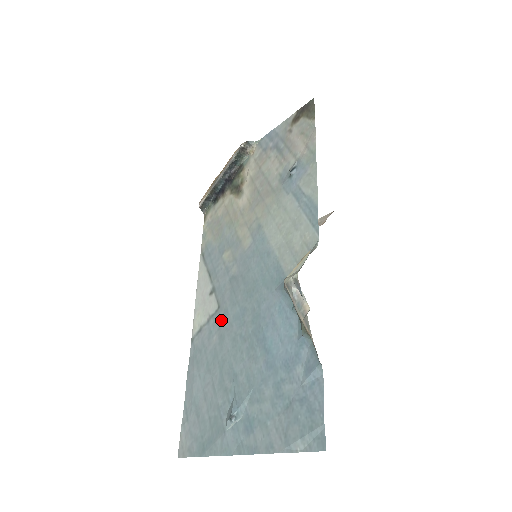
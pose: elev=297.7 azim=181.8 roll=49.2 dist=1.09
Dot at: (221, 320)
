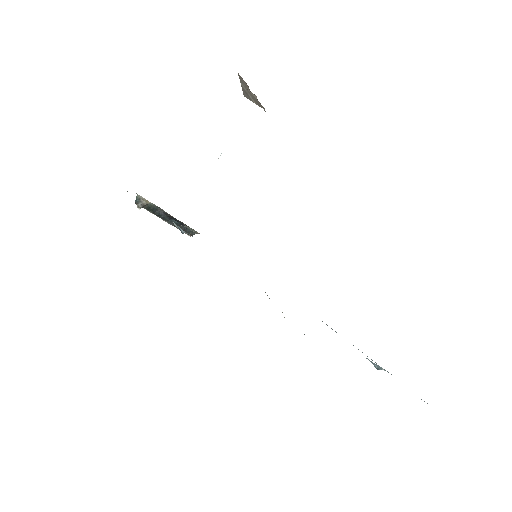
Dot at: occluded
